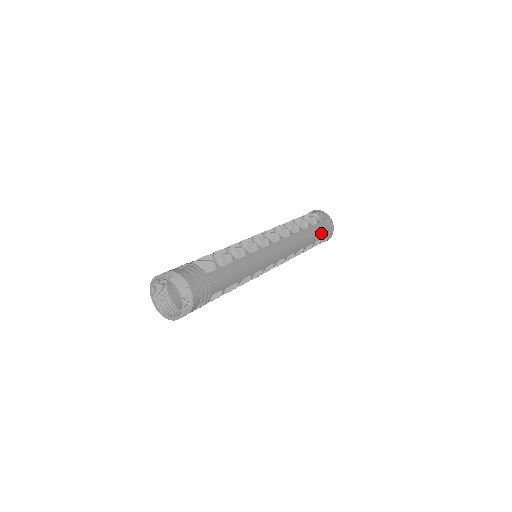
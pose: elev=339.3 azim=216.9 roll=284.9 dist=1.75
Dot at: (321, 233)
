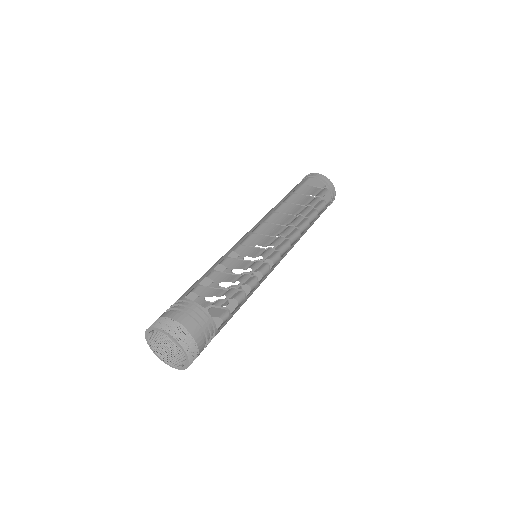
Dot at: occluded
